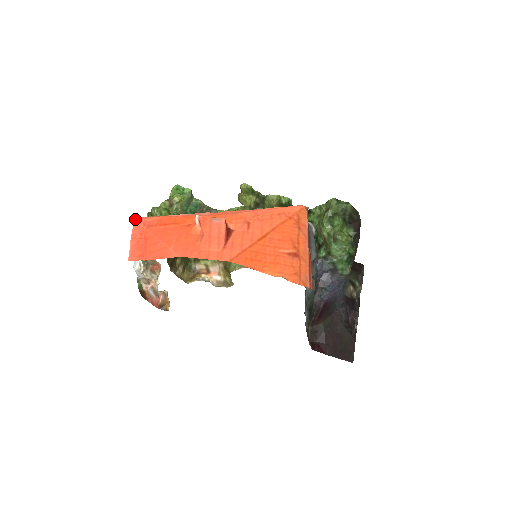
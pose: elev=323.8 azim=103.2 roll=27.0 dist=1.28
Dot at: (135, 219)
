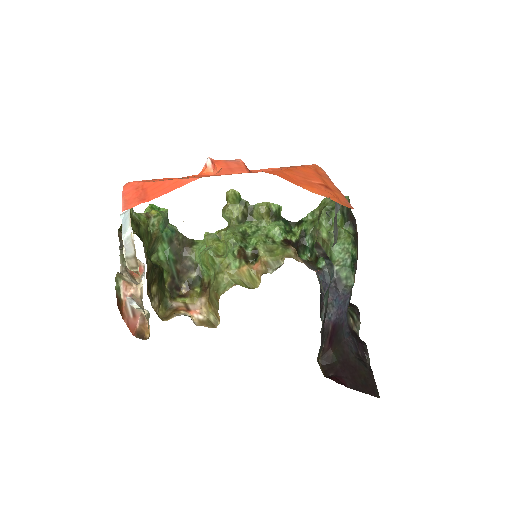
Dot at: occluded
